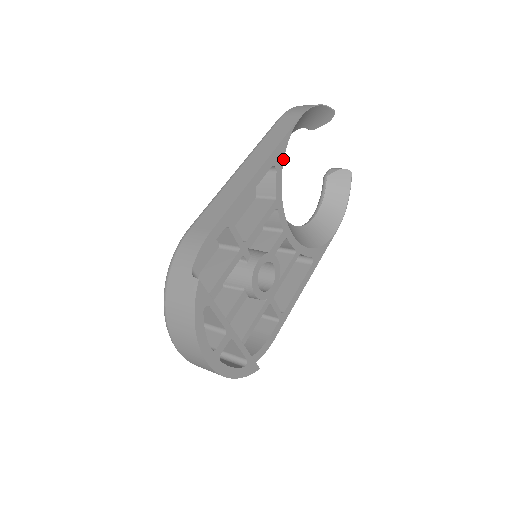
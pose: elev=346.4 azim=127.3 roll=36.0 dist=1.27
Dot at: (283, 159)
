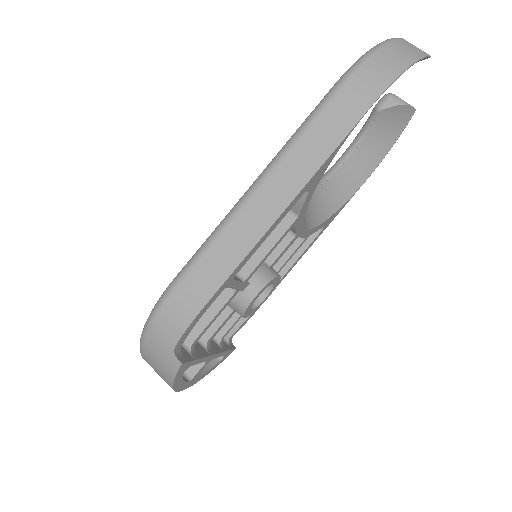
Dot at: (323, 173)
